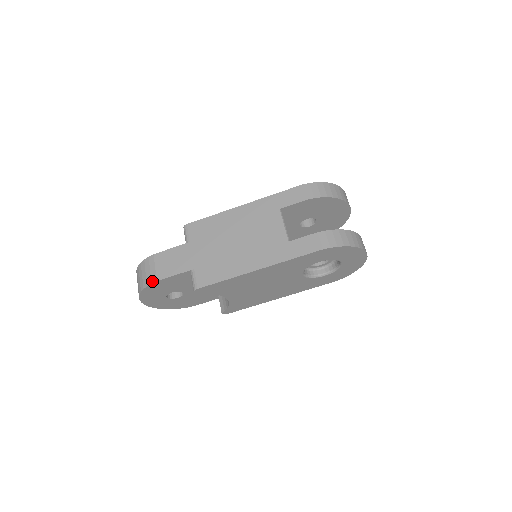
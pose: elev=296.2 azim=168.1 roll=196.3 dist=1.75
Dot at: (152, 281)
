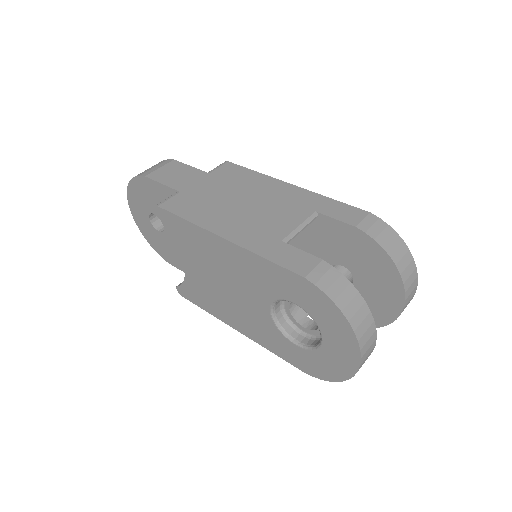
Dot at: (143, 174)
